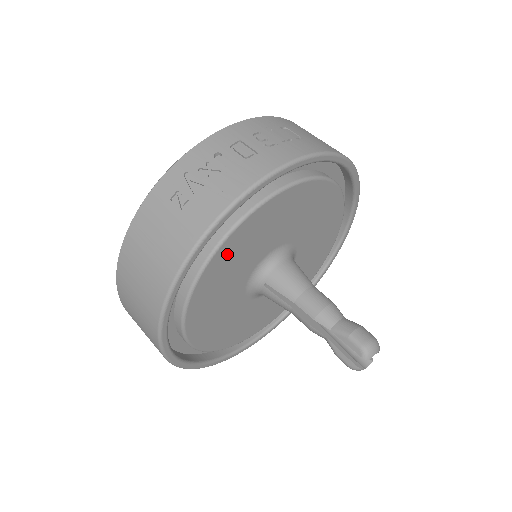
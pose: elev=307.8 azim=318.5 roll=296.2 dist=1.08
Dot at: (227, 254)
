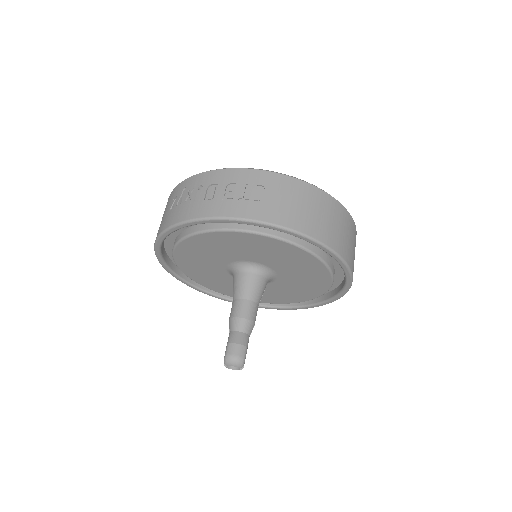
Dot at: (191, 247)
